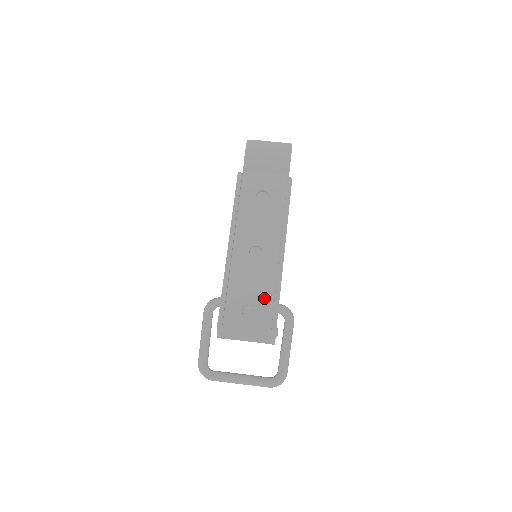
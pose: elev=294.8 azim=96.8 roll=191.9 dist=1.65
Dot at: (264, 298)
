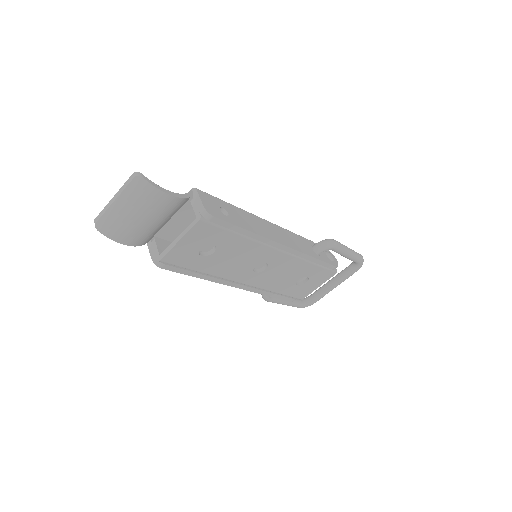
Dot at: (304, 269)
